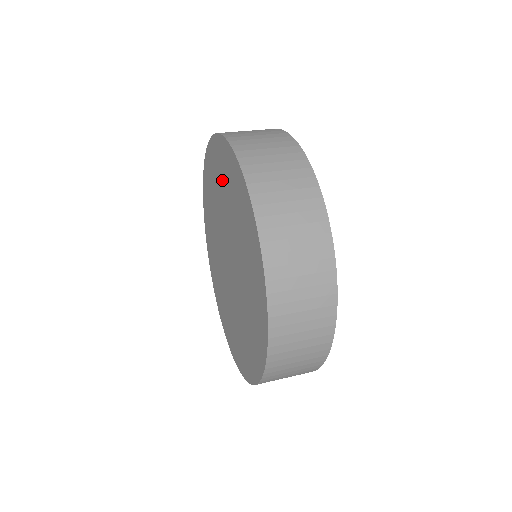
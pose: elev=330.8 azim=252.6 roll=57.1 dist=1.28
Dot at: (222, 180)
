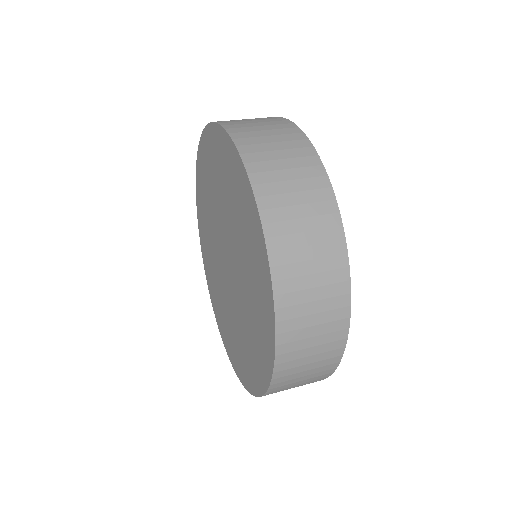
Dot at: (233, 195)
